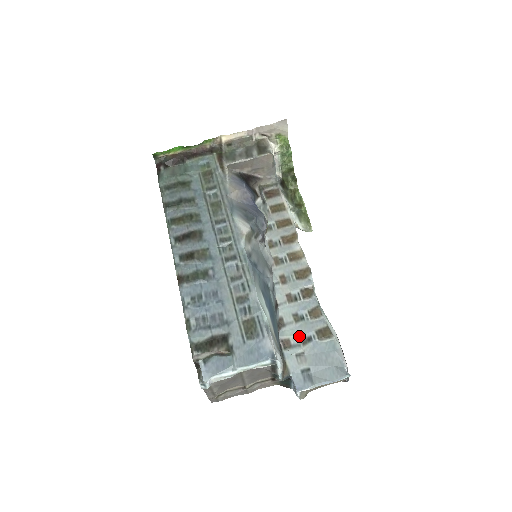
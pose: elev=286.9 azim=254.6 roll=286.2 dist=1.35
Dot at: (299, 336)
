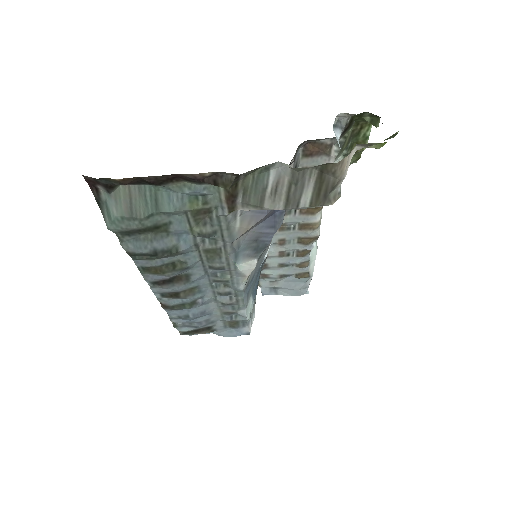
Dot at: (278, 275)
